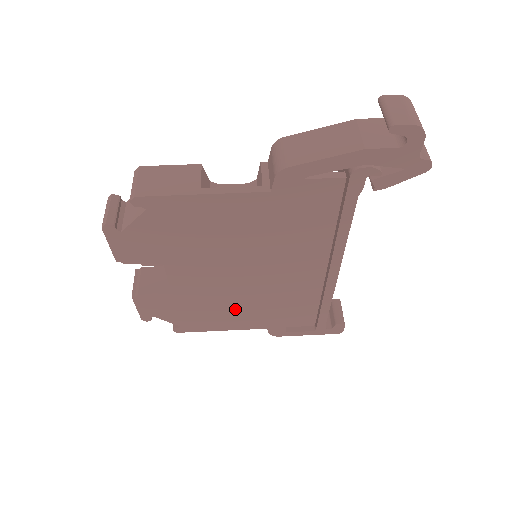
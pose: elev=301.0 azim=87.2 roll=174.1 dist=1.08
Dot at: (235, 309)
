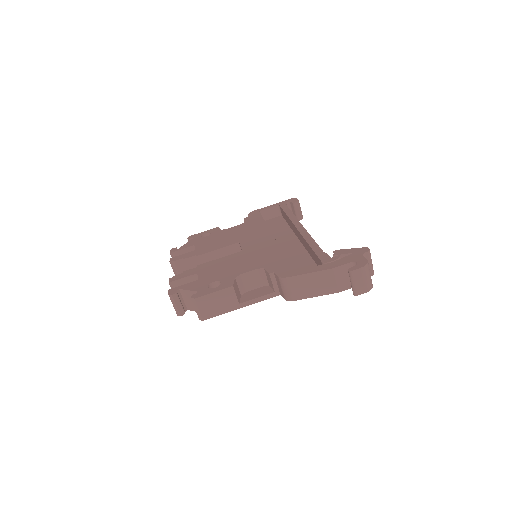
Dot at: occluded
